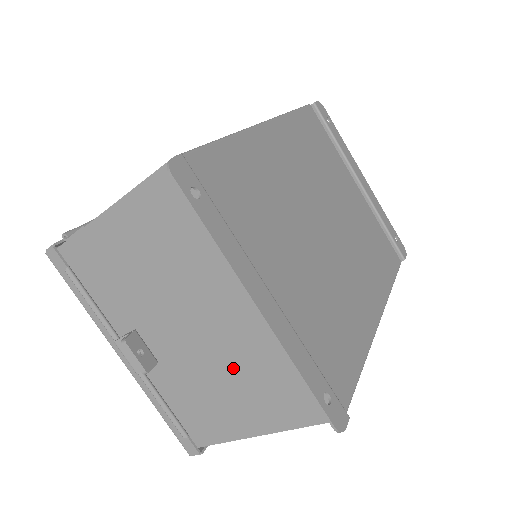
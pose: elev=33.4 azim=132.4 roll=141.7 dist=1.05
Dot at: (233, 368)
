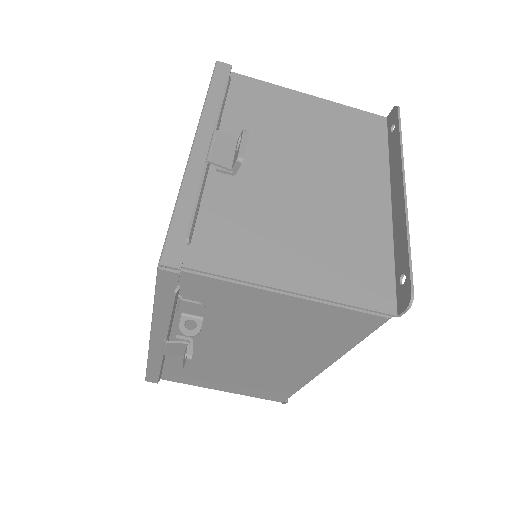
Dot at: (315, 224)
